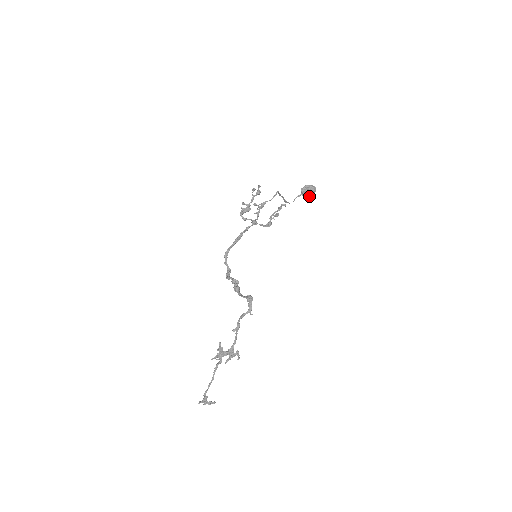
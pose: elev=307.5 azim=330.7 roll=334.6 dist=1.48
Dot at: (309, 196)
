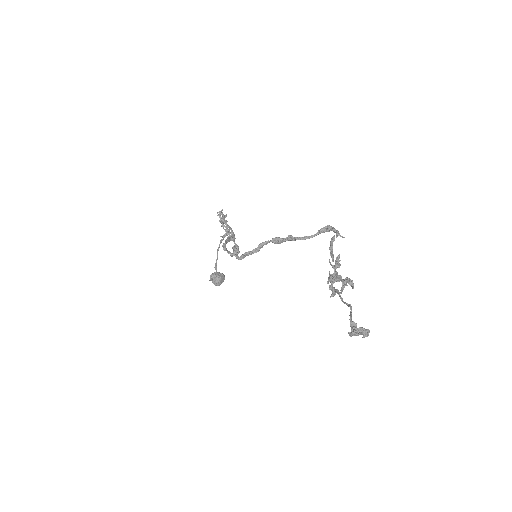
Dot at: (221, 282)
